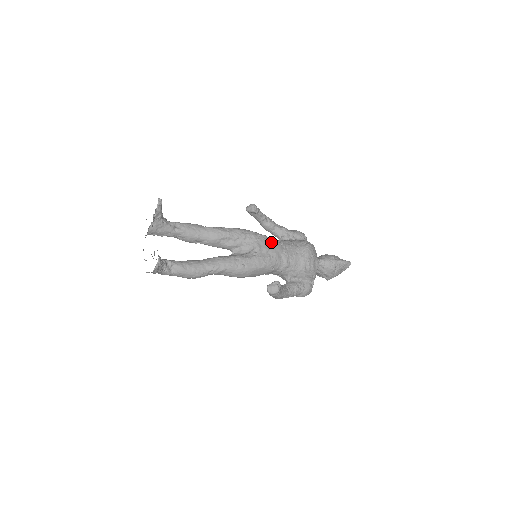
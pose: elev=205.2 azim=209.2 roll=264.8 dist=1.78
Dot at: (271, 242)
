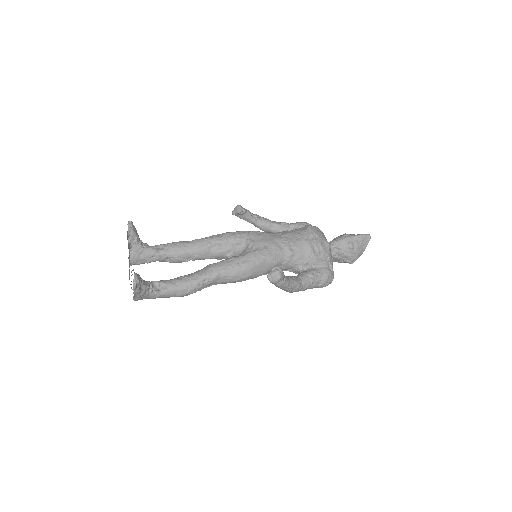
Dot at: (266, 235)
